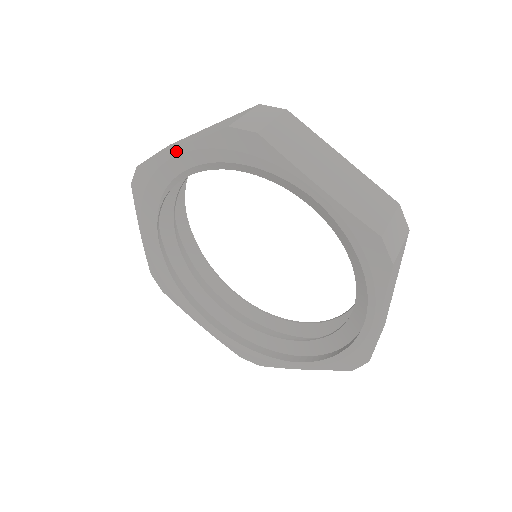
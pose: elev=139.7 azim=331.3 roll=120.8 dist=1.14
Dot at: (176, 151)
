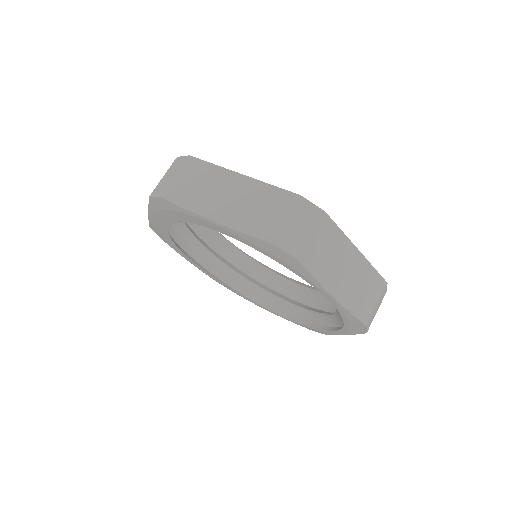
Dot at: (211, 221)
